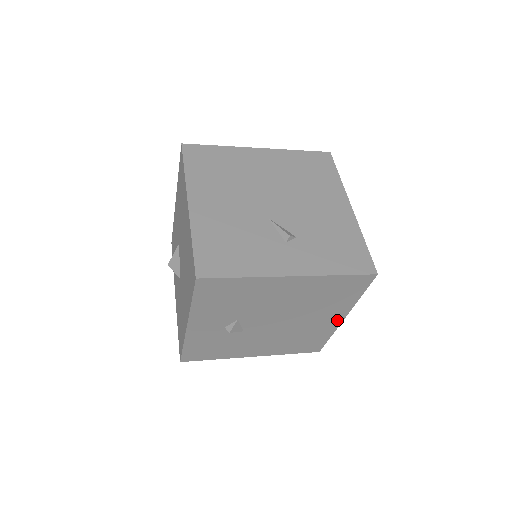
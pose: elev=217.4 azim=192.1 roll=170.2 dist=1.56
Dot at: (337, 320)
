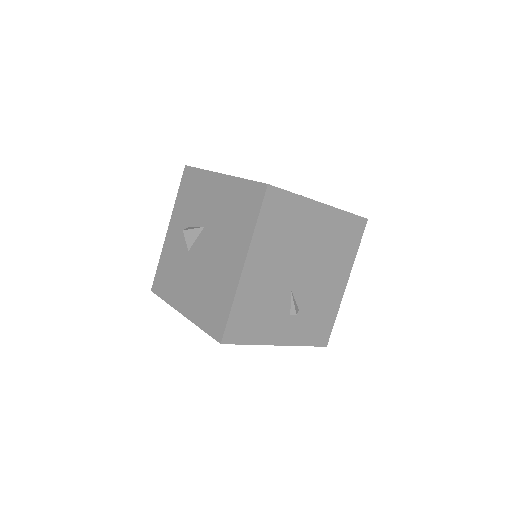
Dot at: occluded
